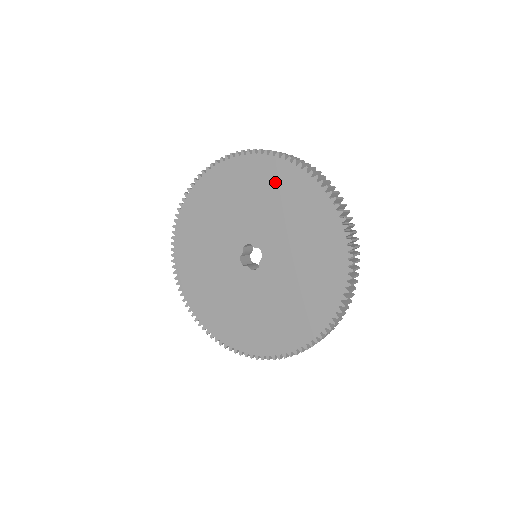
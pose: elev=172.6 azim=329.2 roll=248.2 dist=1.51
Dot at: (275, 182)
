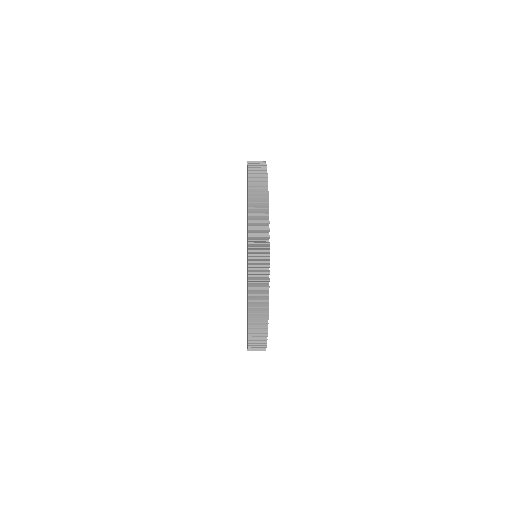
Dot at: (247, 186)
